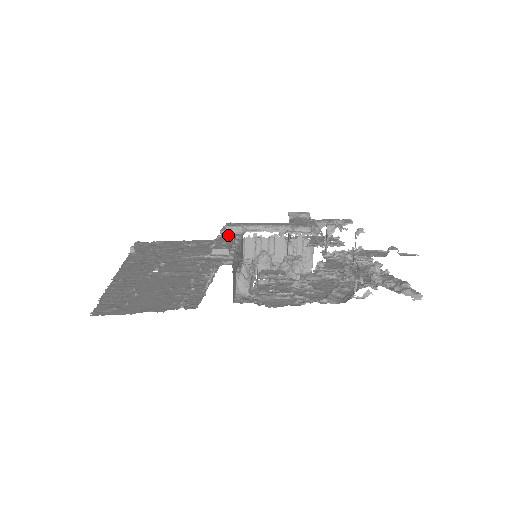
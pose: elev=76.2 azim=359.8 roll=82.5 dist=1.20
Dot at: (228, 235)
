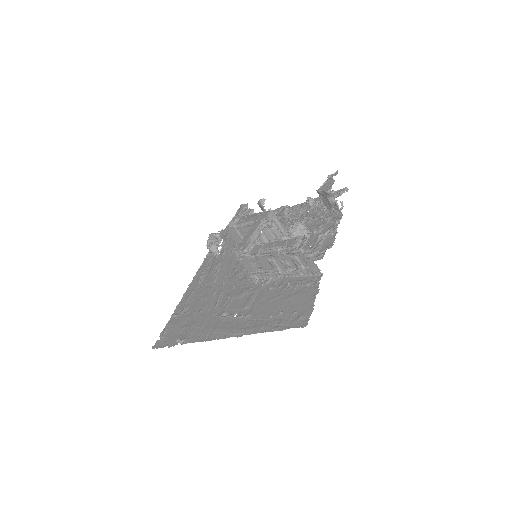
Dot at: (265, 246)
